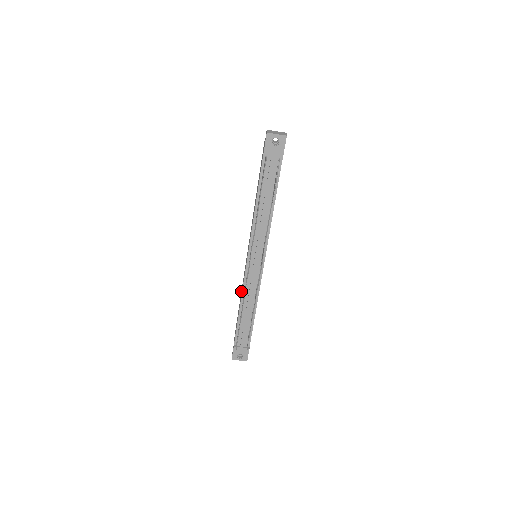
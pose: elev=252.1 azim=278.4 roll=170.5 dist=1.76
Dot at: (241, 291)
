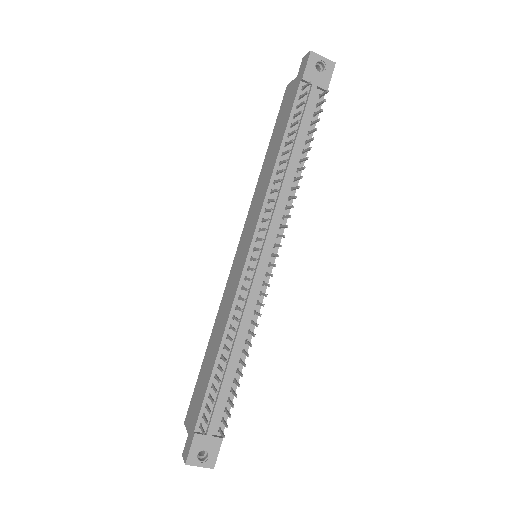
Dot at: (214, 328)
